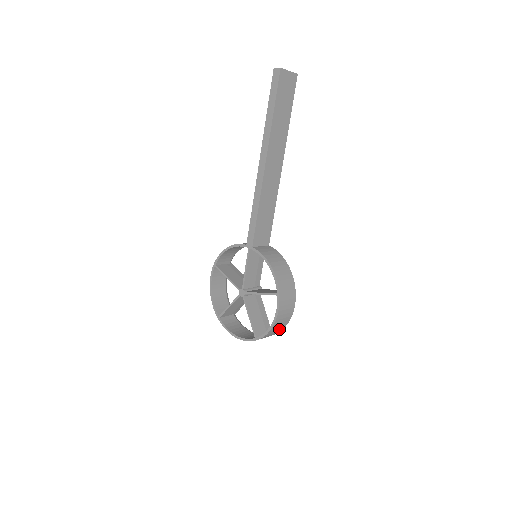
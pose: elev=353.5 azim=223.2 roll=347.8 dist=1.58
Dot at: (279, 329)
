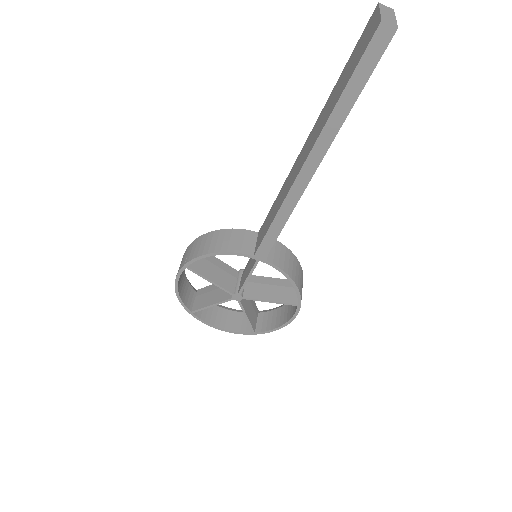
Dot at: (276, 314)
